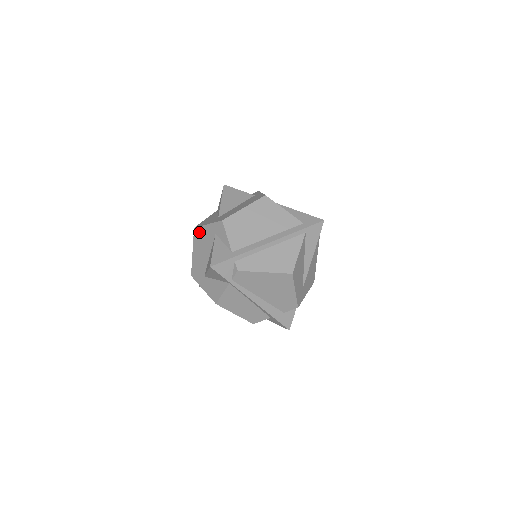
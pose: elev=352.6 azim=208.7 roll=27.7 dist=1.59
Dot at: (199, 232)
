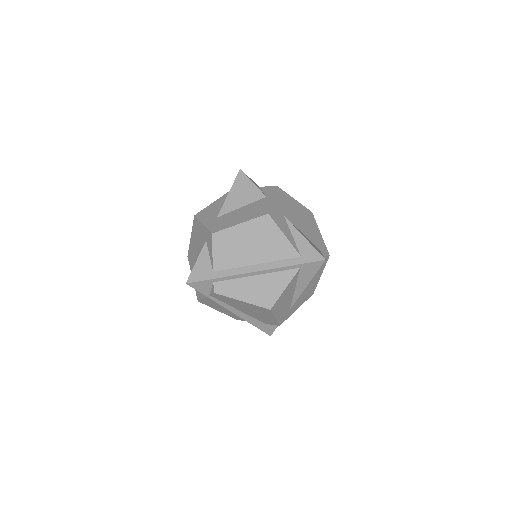
Dot at: (197, 224)
